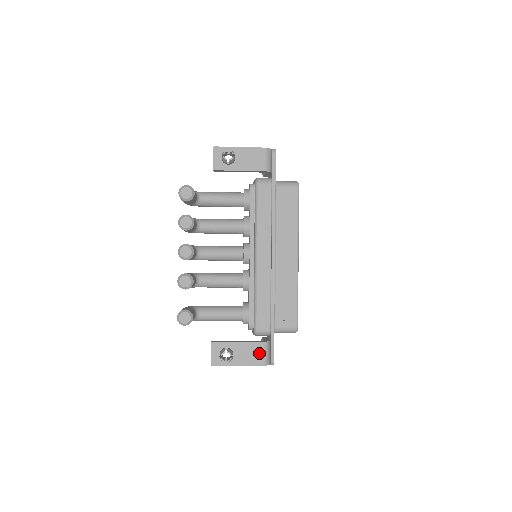
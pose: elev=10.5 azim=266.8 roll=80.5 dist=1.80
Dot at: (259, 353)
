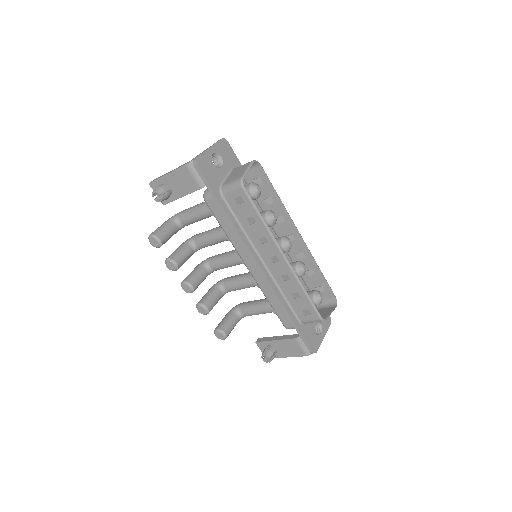
Dot at: (296, 347)
